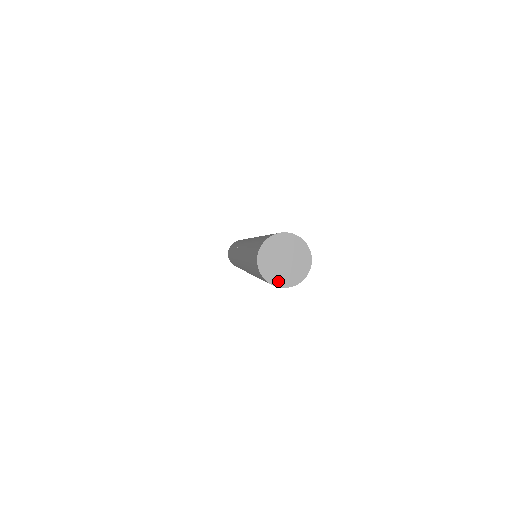
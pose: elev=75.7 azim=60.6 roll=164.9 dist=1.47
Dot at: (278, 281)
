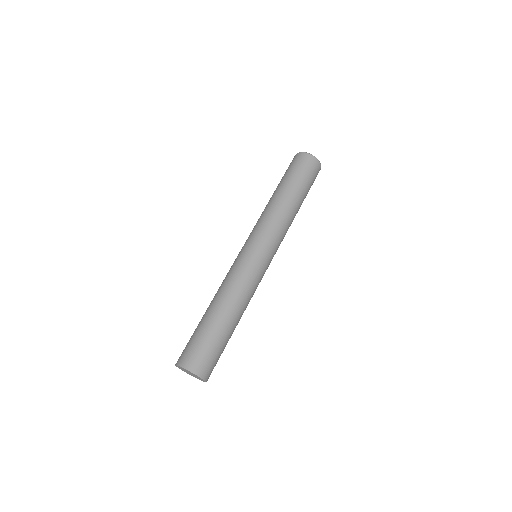
Dot at: (187, 373)
